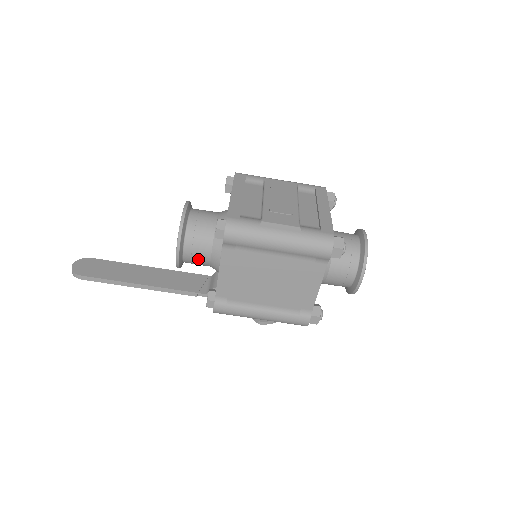
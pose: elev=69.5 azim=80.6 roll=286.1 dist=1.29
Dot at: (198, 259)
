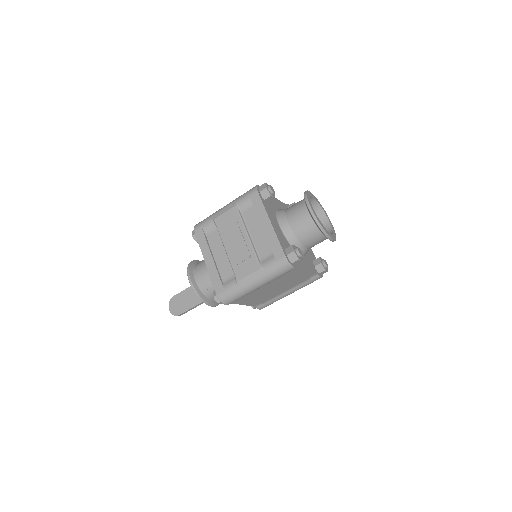
Dot at: occluded
